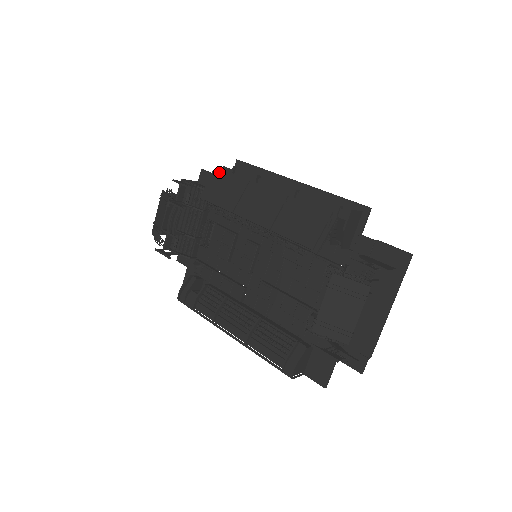
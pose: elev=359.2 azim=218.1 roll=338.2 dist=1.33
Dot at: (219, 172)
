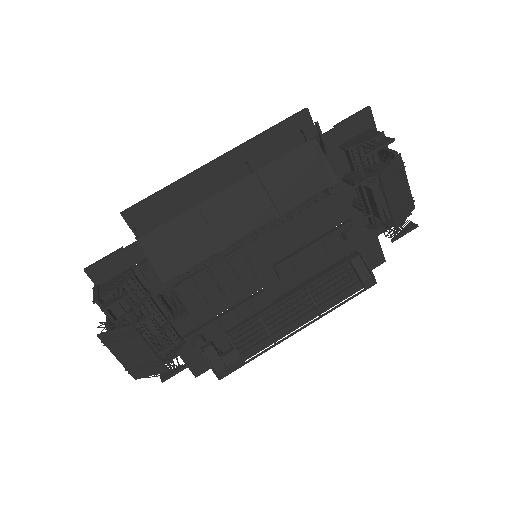
Dot at: (149, 239)
